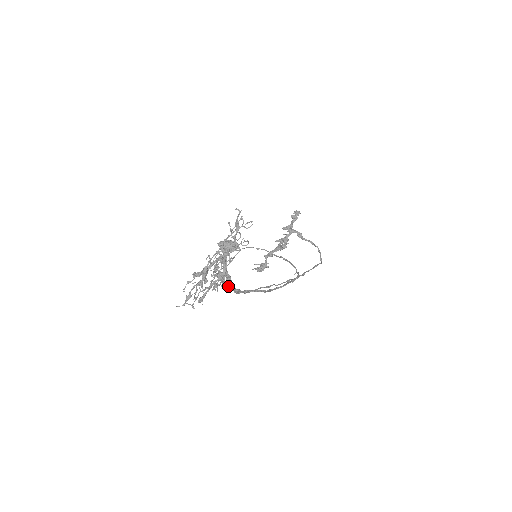
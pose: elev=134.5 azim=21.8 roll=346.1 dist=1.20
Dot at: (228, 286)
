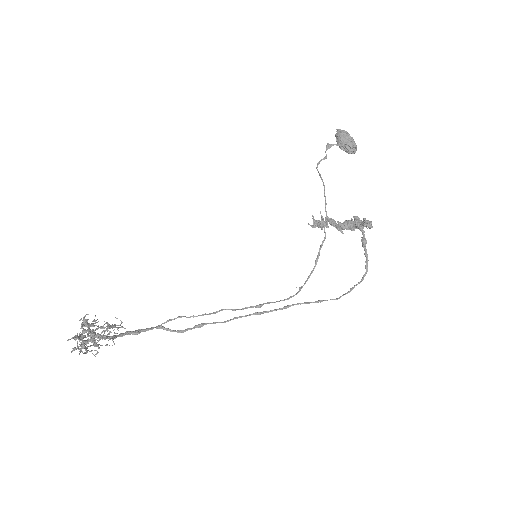
Dot at: occluded
